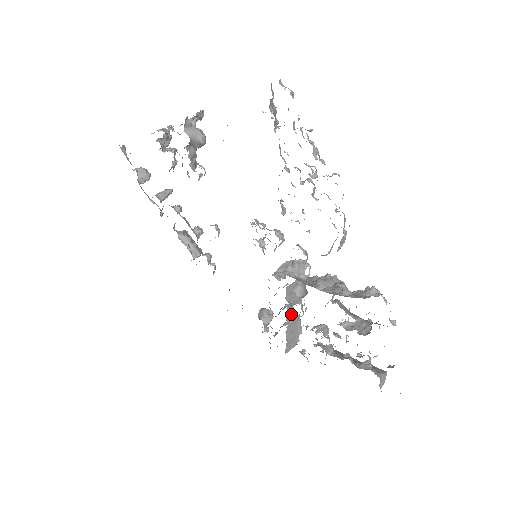
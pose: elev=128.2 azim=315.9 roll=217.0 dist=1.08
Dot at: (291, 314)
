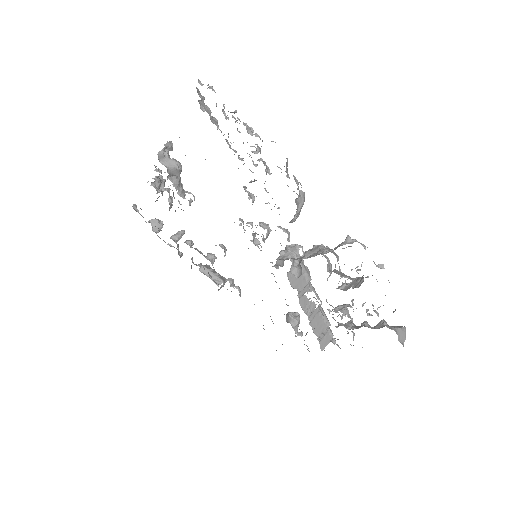
Dot at: (306, 303)
